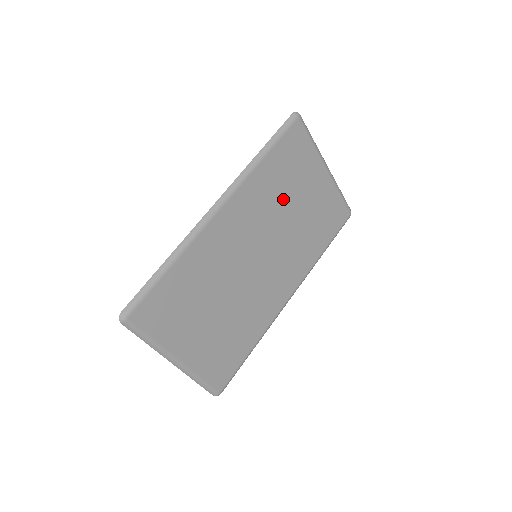
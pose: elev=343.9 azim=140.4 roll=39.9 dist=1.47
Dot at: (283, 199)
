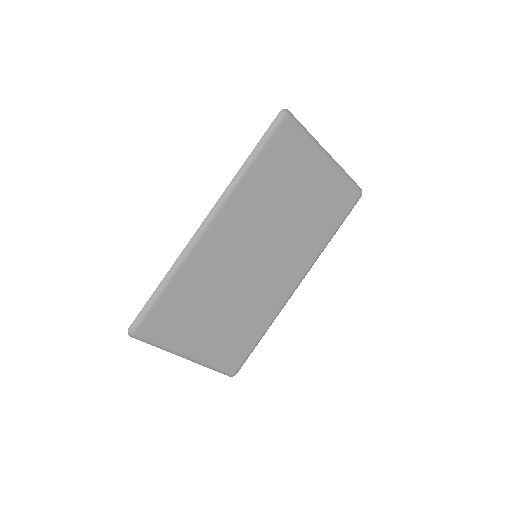
Dot at: (278, 199)
